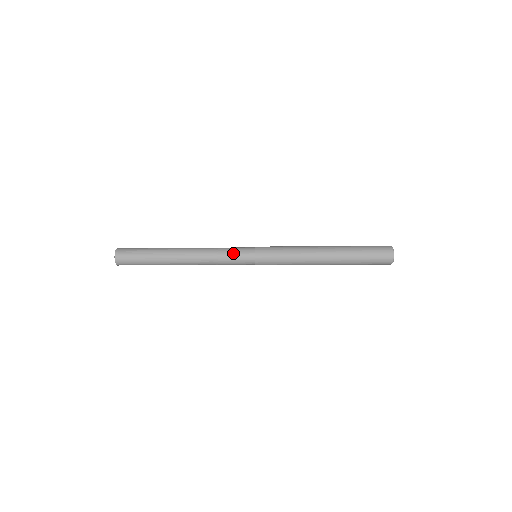
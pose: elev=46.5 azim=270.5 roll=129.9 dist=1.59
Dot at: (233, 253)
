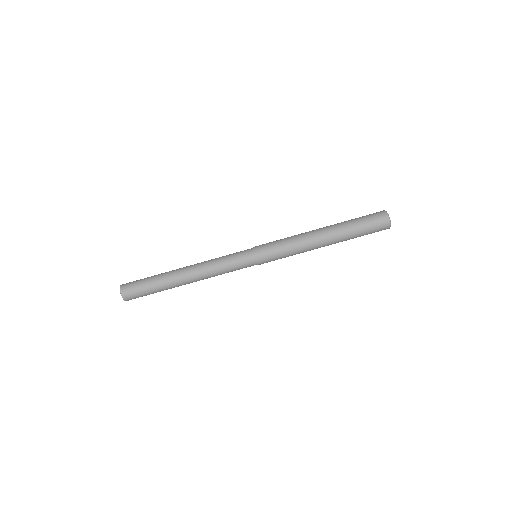
Dot at: (232, 254)
